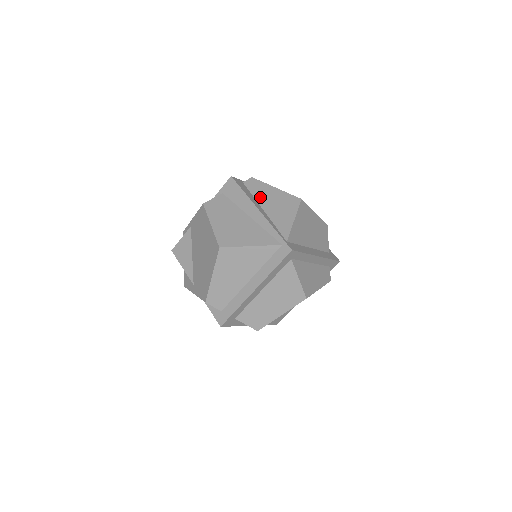
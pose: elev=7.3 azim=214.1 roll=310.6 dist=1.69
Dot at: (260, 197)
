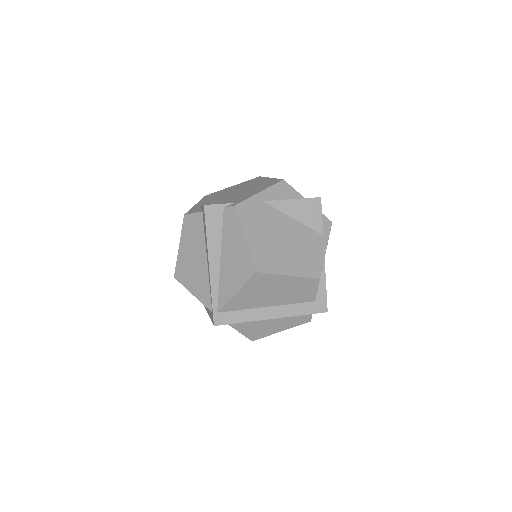
Dot at: (226, 241)
